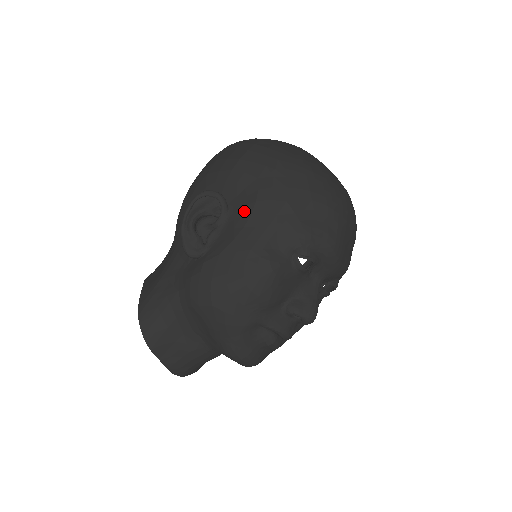
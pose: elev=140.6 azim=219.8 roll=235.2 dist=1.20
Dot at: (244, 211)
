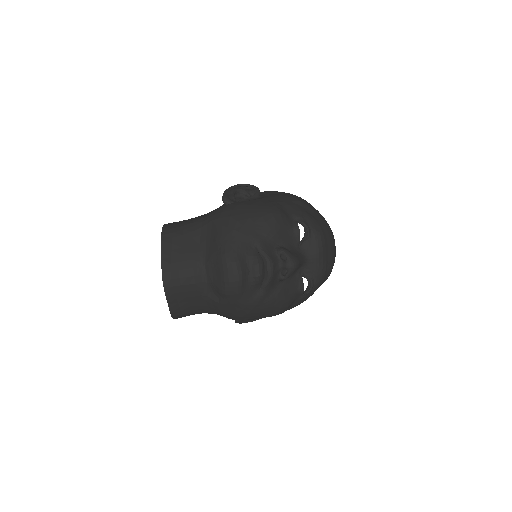
Dot at: (271, 196)
